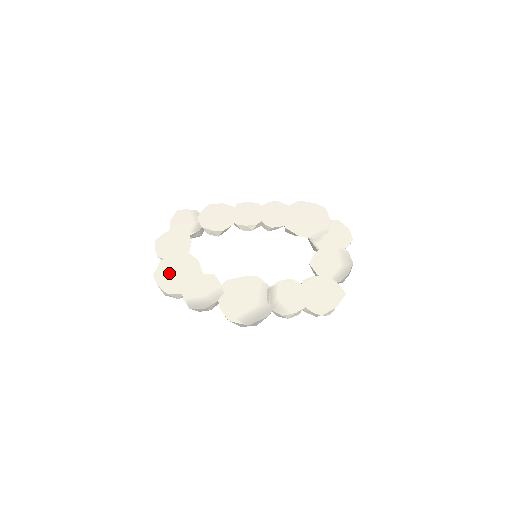
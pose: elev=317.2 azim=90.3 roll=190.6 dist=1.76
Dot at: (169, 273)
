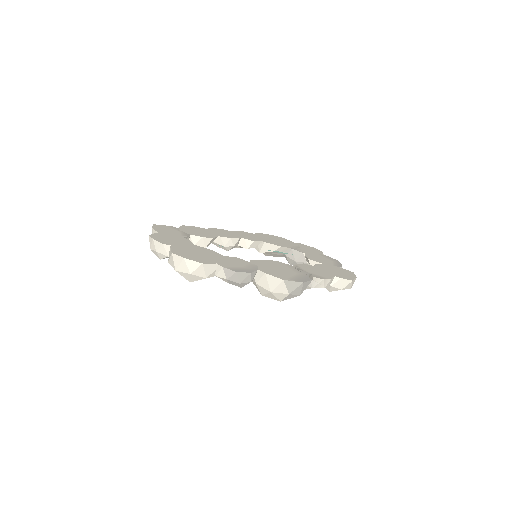
Dot at: (188, 253)
